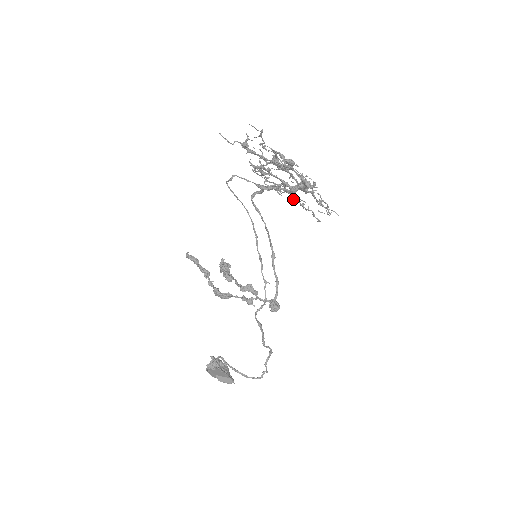
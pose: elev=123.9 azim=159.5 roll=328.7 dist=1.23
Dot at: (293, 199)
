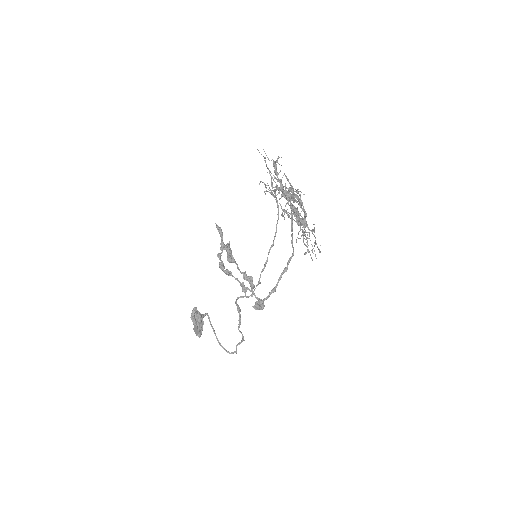
Dot at: occluded
